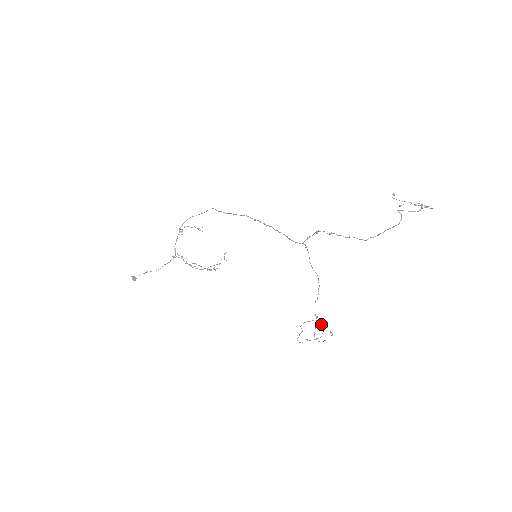
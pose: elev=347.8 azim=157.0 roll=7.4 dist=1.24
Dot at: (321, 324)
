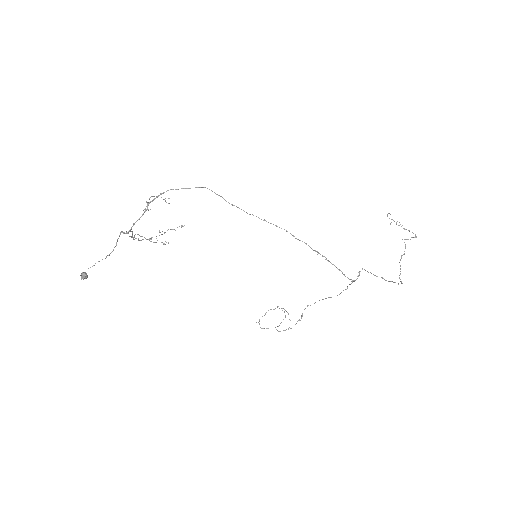
Dot at: occluded
